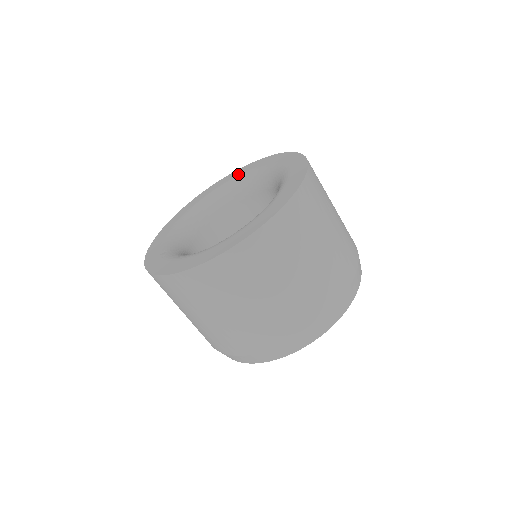
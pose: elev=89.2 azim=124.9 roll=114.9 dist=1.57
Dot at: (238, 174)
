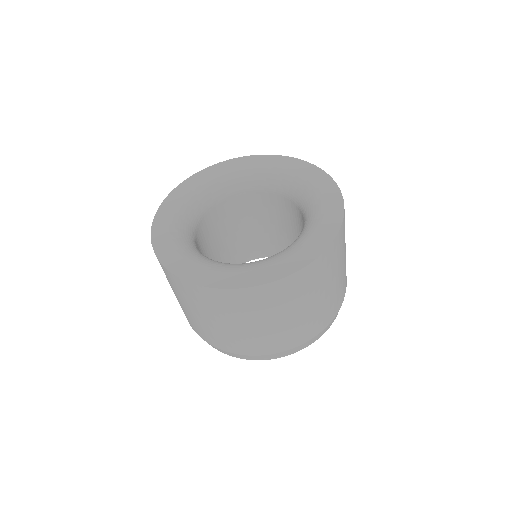
Dot at: (270, 164)
